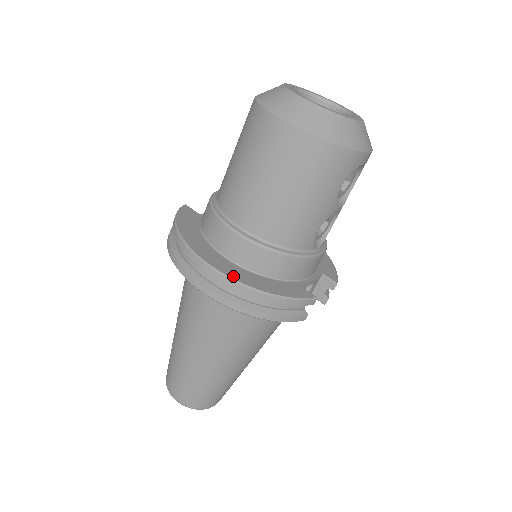
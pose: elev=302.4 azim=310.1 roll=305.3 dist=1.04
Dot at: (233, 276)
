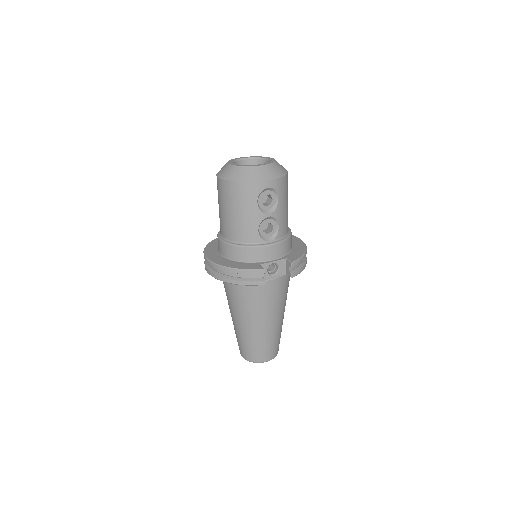
Dot at: (217, 262)
